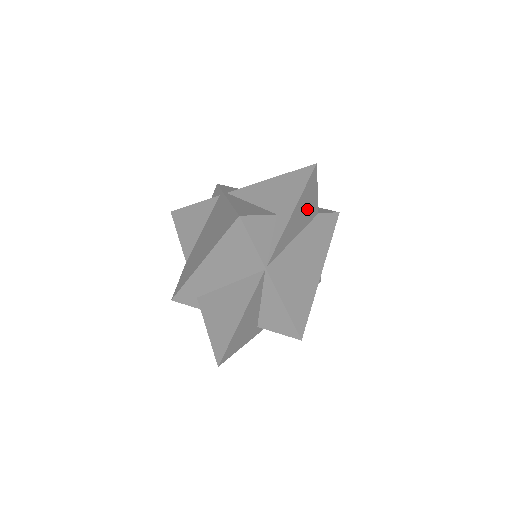
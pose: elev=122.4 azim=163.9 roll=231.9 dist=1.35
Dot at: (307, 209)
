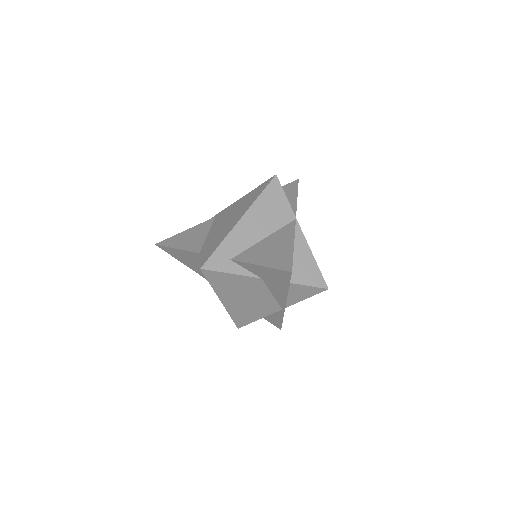
Dot at: occluded
